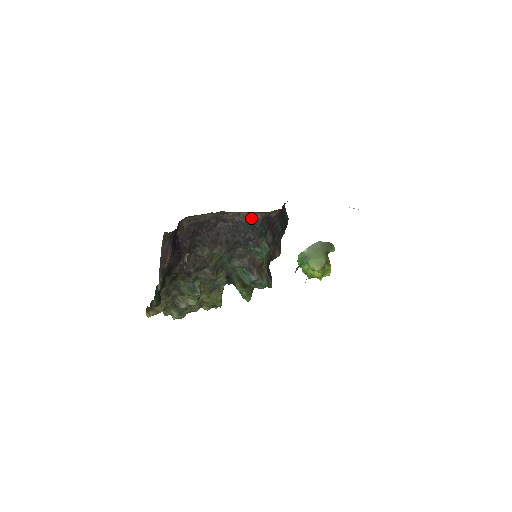
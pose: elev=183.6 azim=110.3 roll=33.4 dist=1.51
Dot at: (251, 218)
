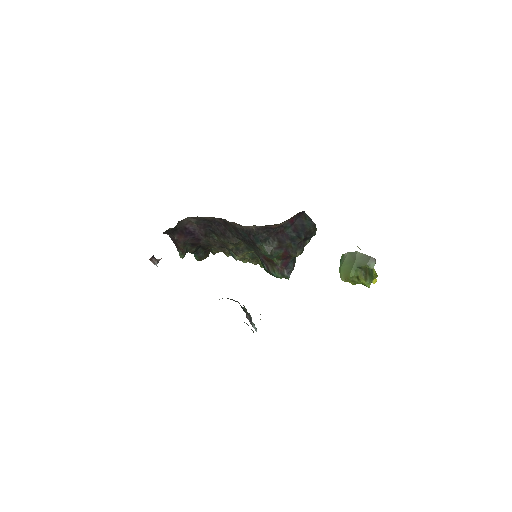
Dot at: (243, 227)
